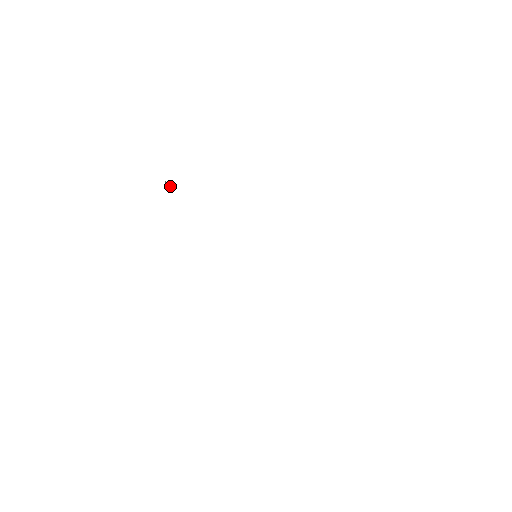
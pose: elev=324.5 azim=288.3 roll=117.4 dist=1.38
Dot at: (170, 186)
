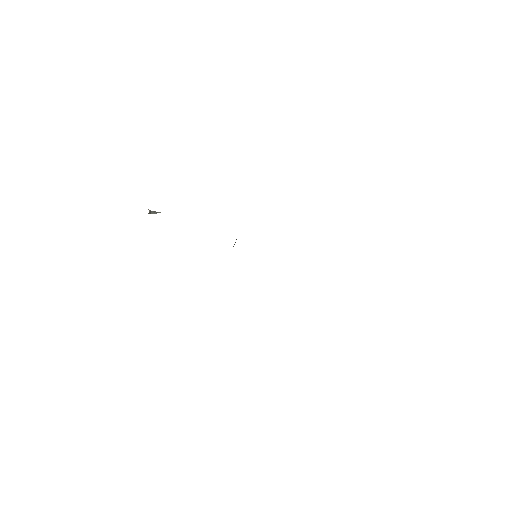
Dot at: (156, 213)
